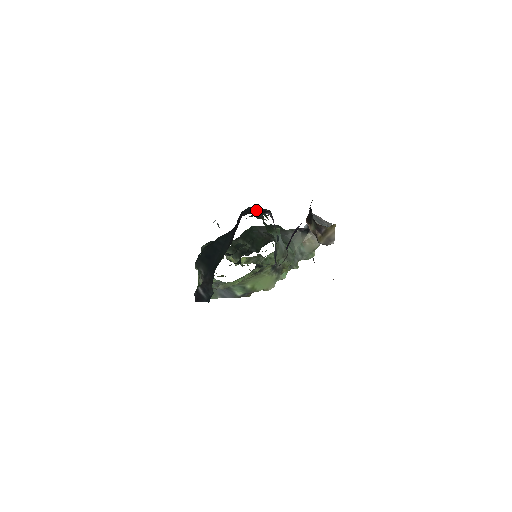
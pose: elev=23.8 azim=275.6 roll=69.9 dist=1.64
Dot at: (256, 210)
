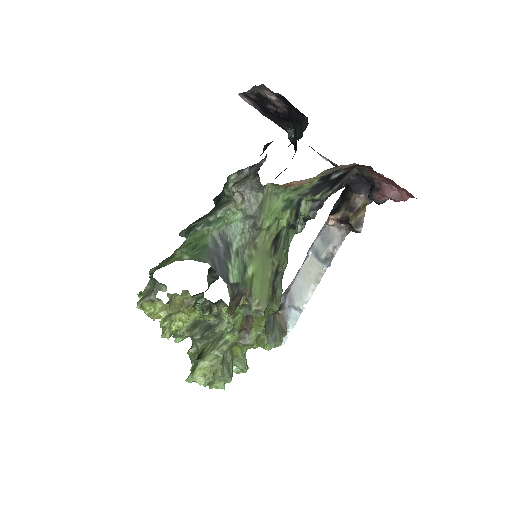
Dot at: occluded
